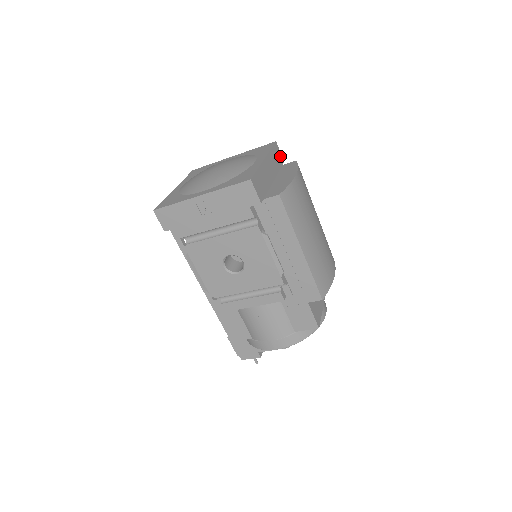
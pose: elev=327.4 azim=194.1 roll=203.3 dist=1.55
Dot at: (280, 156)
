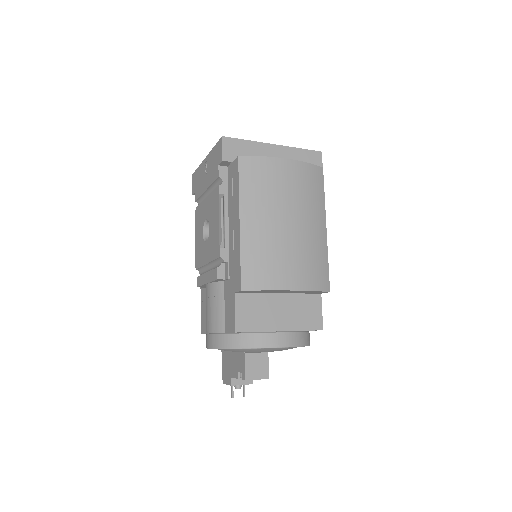
Dot at: (318, 165)
